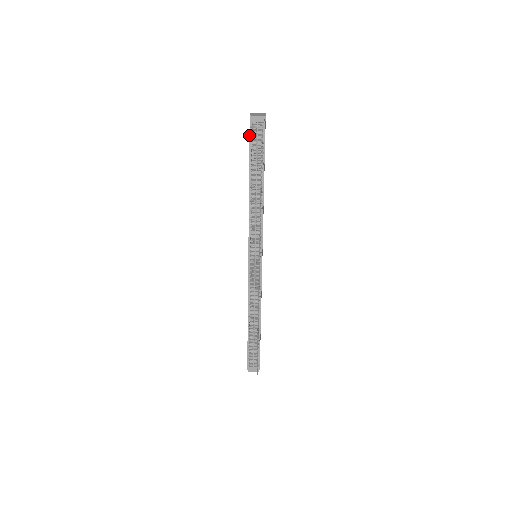
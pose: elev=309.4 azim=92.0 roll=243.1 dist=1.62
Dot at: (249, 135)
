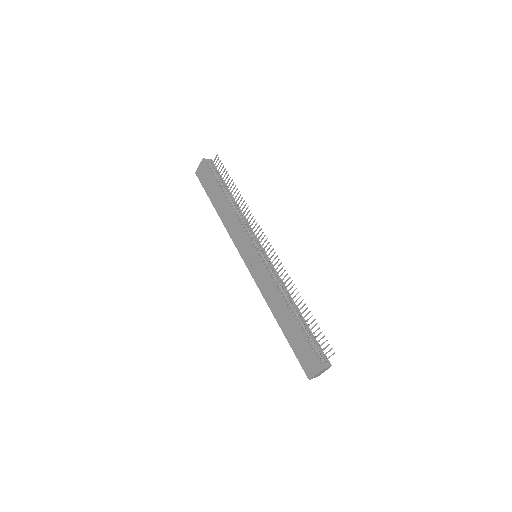
Dot at: (207, 171)
